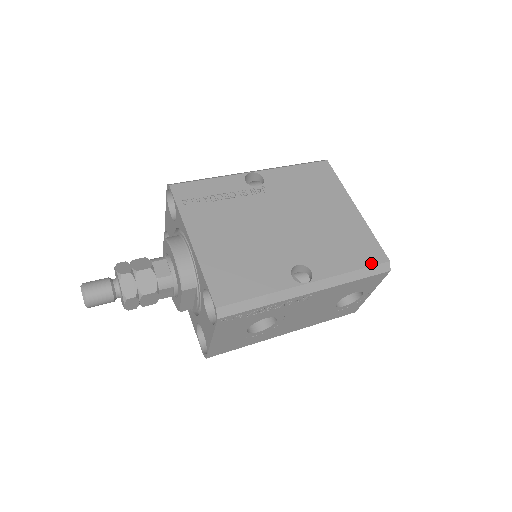
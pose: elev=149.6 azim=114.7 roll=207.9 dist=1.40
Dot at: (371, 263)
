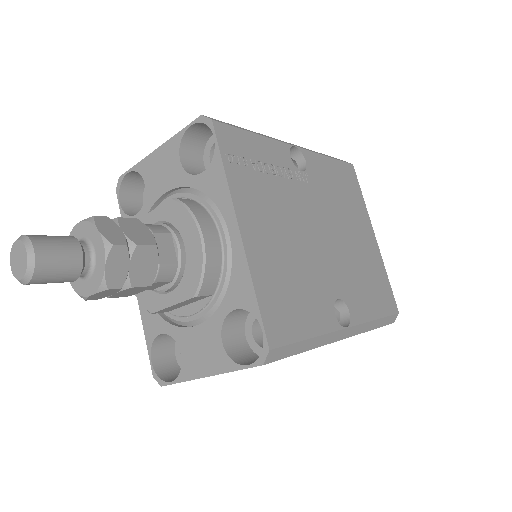
Dot at: (388, 312)
